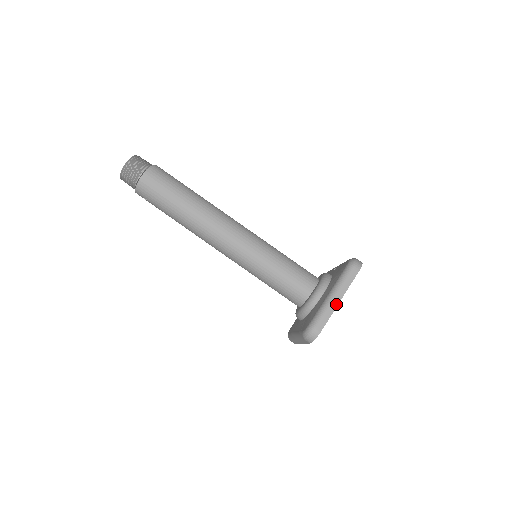
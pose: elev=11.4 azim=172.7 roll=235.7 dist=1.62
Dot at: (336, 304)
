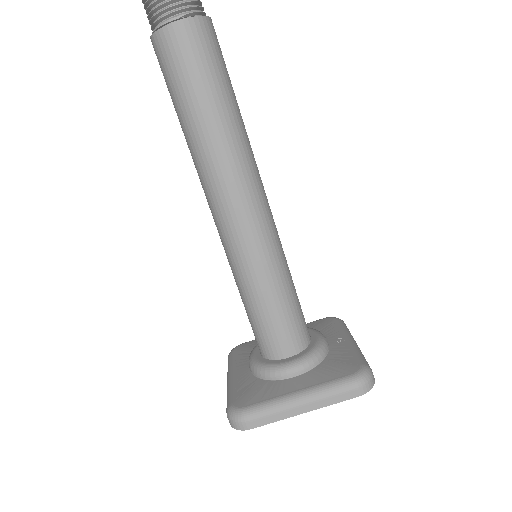
Dot at: (295, 413)
